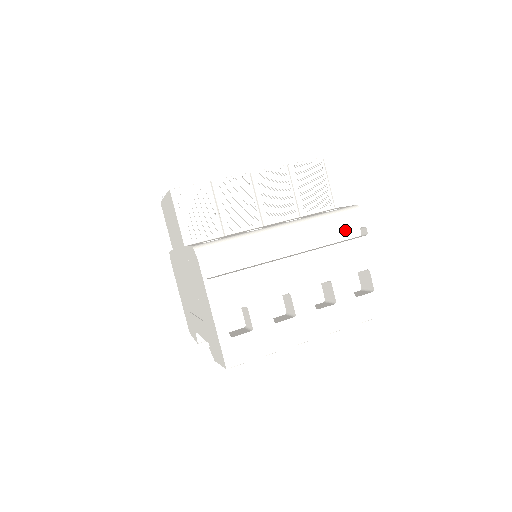
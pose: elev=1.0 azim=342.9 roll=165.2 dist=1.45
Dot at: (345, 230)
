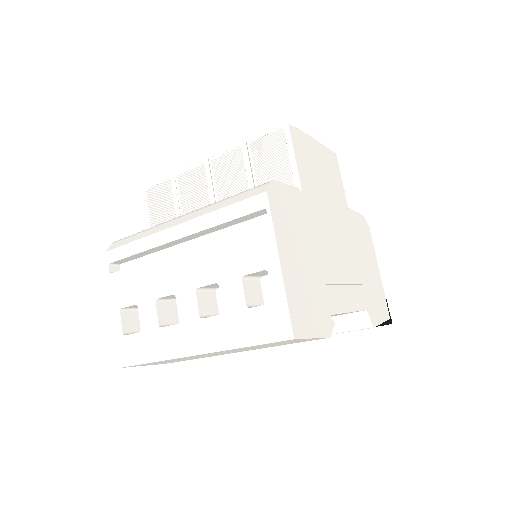
Dot at: (239, 216)
